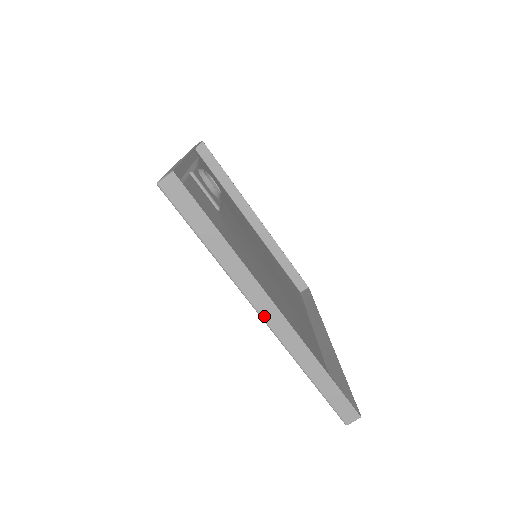
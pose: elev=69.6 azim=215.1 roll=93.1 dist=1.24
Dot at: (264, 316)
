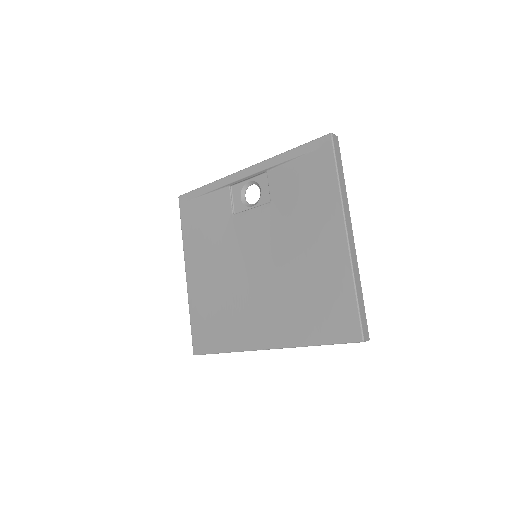
Dot at: (348, 233)
